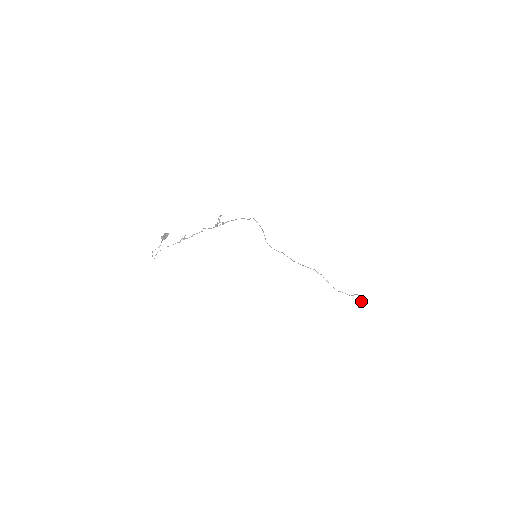
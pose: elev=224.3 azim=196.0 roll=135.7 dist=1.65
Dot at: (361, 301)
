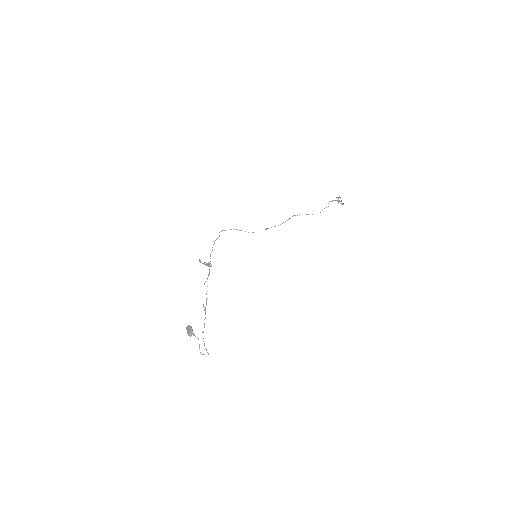
Dot at: (337, 201)
